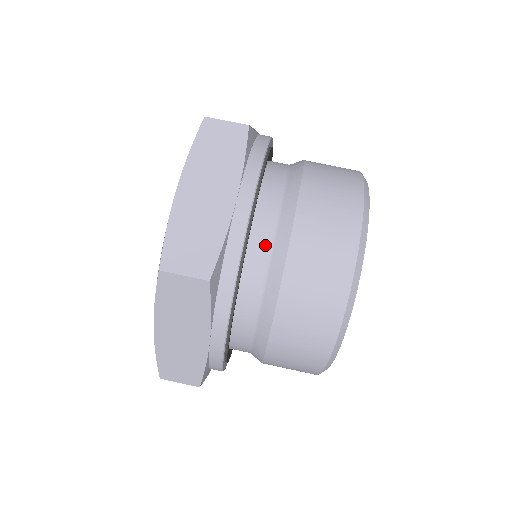
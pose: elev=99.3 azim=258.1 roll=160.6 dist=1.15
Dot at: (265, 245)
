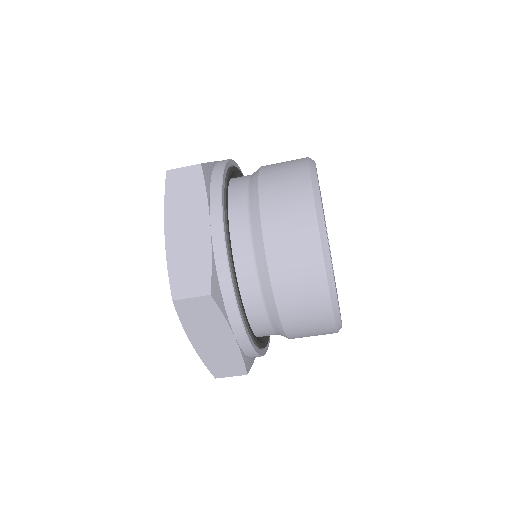
Dot at: (267, 328)
